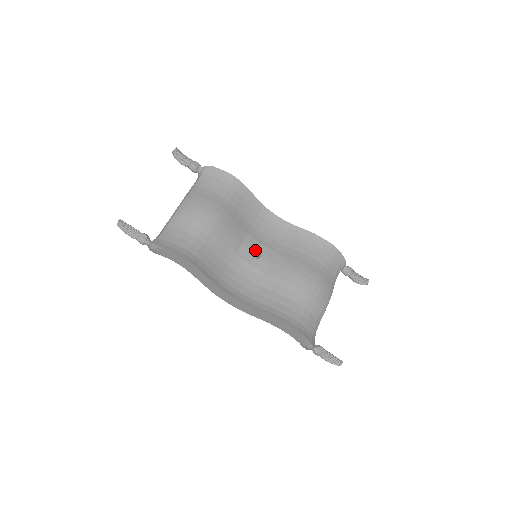
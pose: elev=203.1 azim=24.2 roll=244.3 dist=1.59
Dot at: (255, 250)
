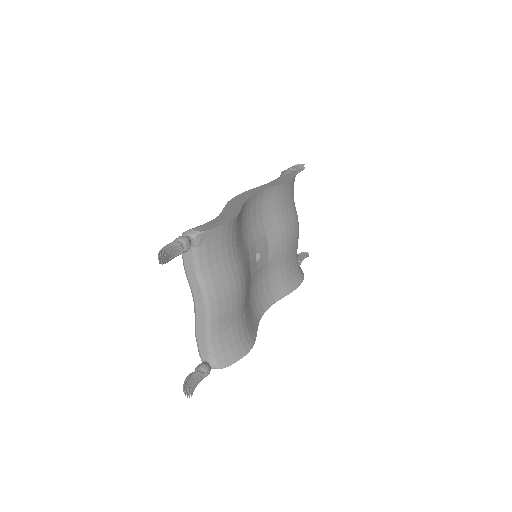
Dot at: occluded
